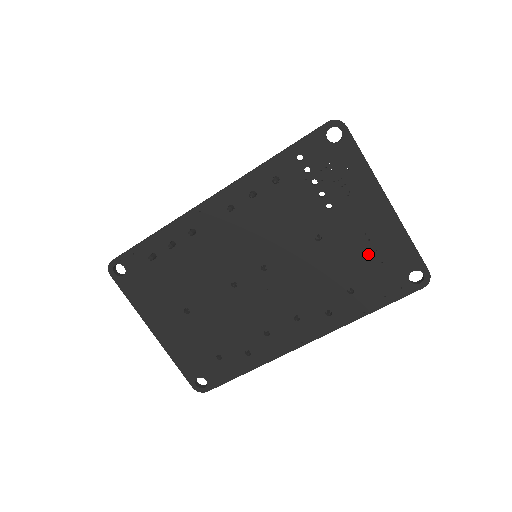
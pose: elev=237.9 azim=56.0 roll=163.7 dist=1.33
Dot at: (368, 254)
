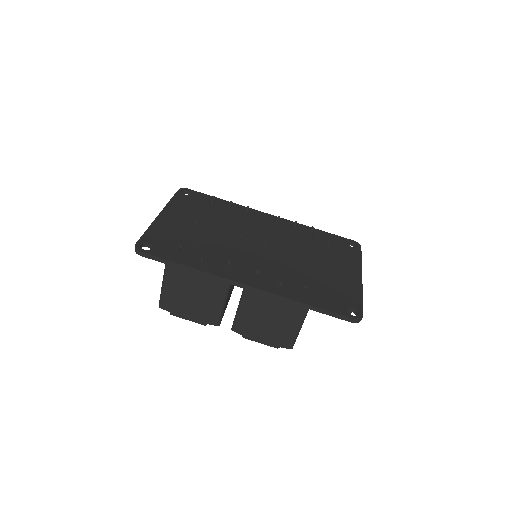
Dot at: (332, 284)
